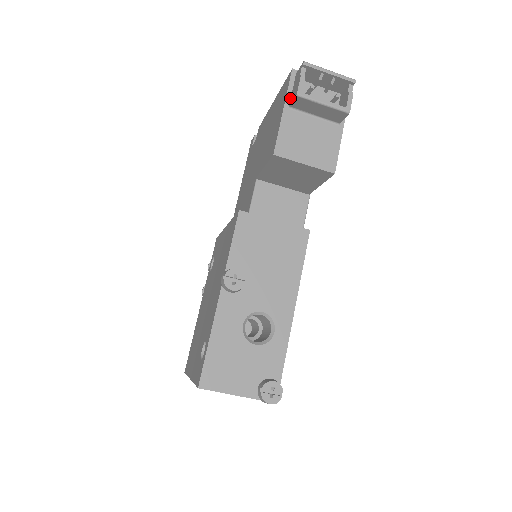
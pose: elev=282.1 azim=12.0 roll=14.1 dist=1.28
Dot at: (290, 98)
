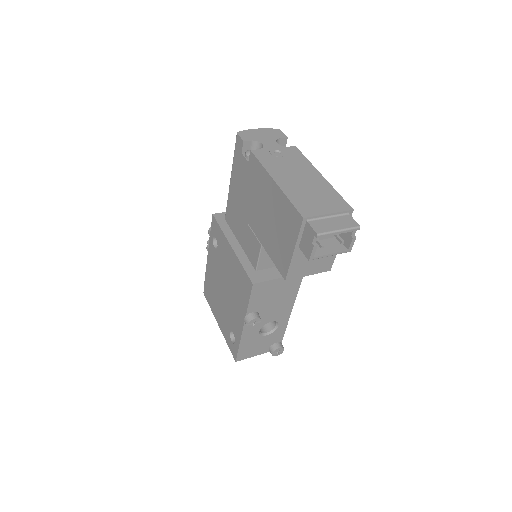
Dot at: (300, 241)
